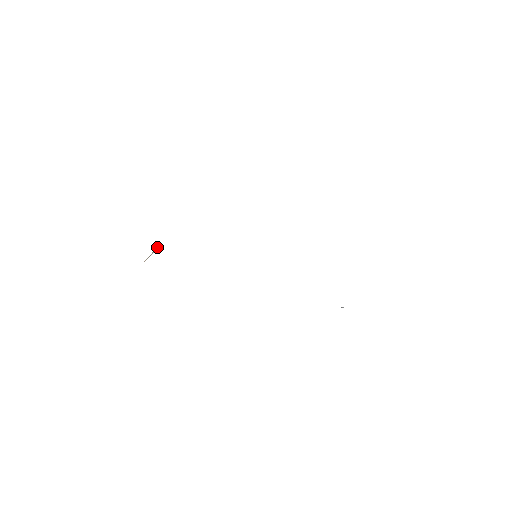
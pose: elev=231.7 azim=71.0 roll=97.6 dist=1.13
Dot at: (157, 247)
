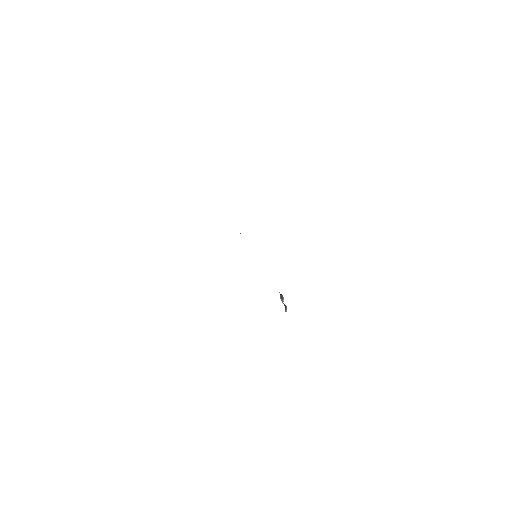
Dot at: occluded
